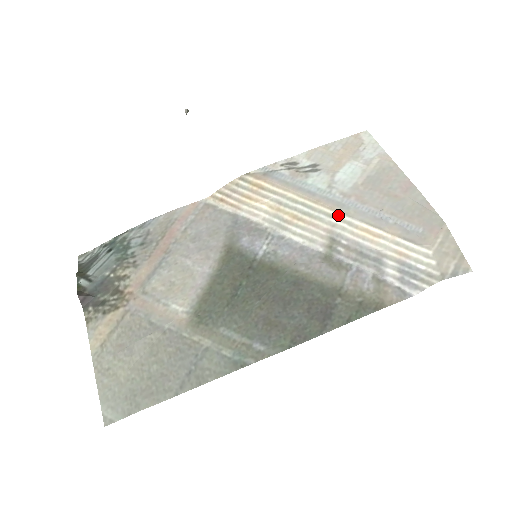
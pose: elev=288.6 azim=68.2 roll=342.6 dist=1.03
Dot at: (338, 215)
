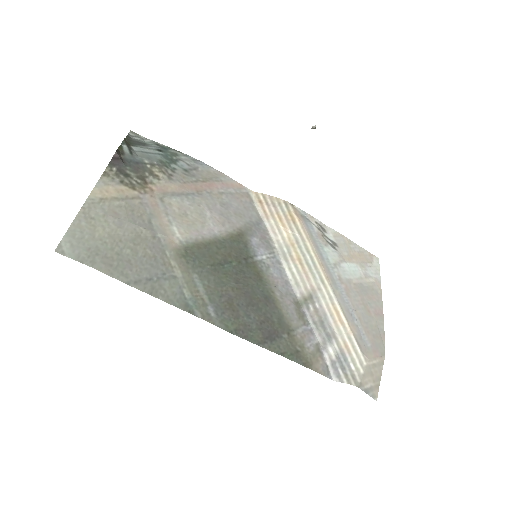
Dot at: (328, 286)
